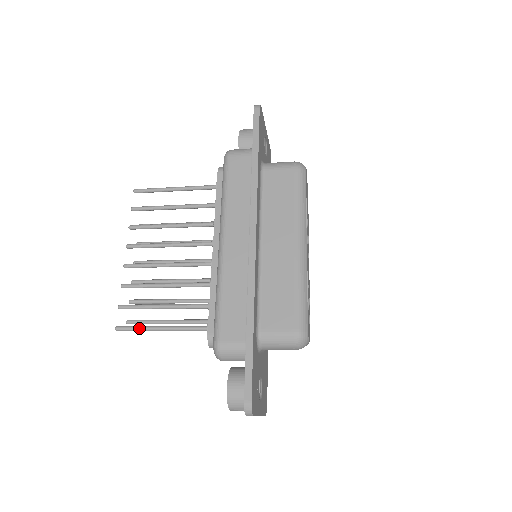
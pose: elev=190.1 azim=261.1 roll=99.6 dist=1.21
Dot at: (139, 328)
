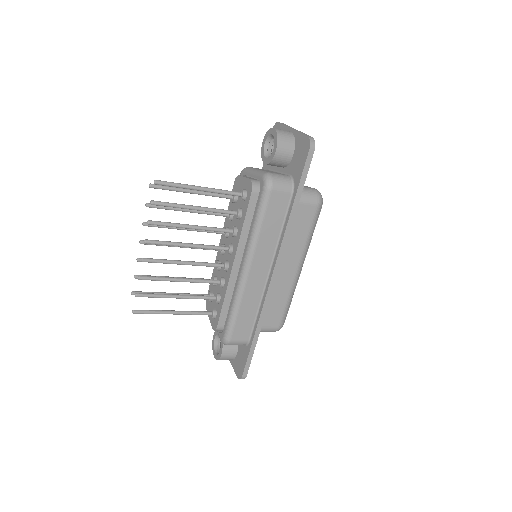
Dot at: (155, 313)
